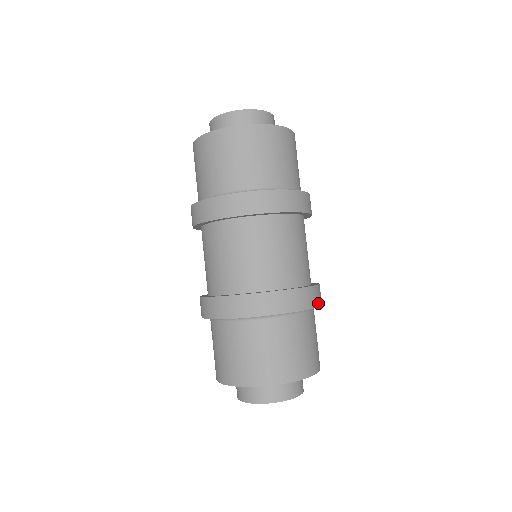
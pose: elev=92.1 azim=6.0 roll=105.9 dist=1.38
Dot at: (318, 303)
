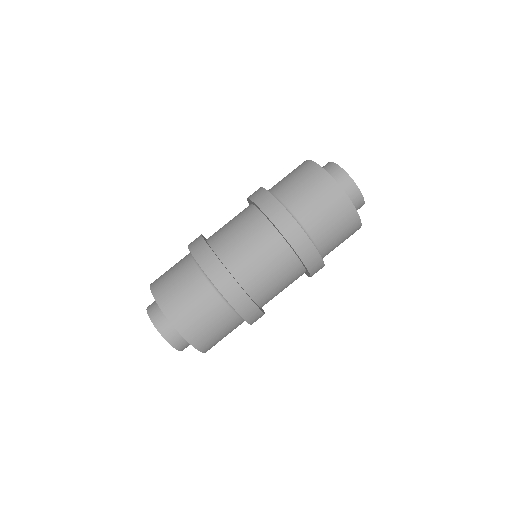
Dot at: (249, 319)
